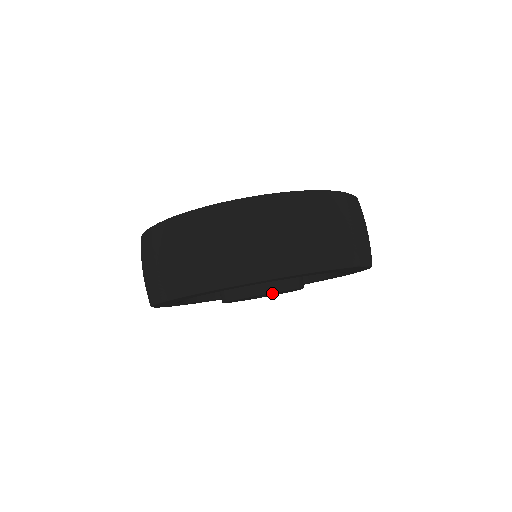
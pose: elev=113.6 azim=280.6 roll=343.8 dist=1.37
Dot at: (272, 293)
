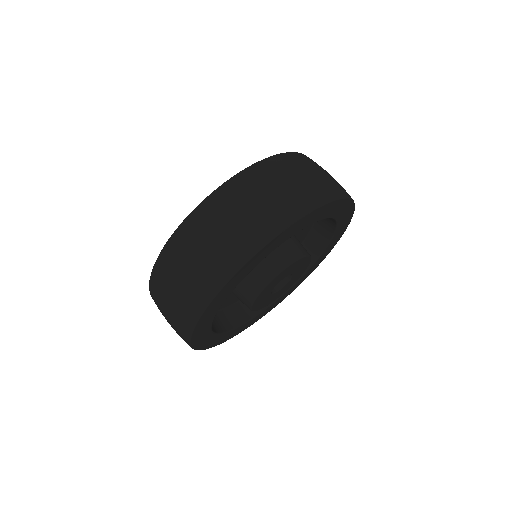
Dot at: (269, 286)
